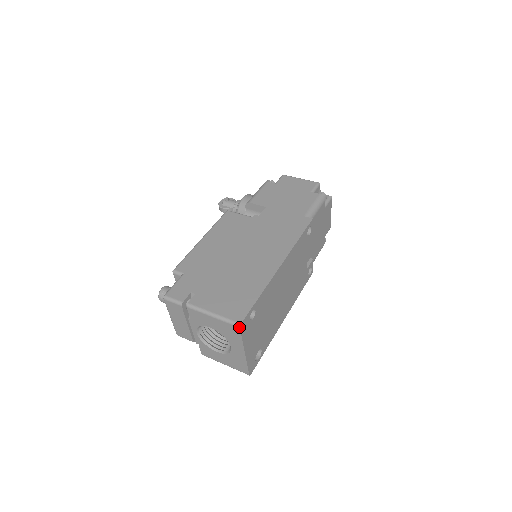
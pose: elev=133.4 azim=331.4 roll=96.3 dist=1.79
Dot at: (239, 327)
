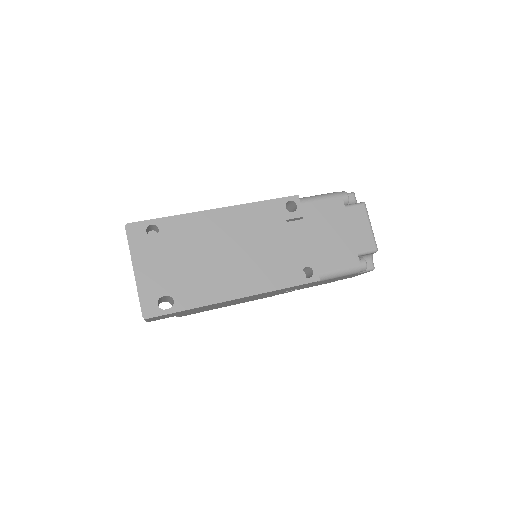
Dot at: (125, 226)
